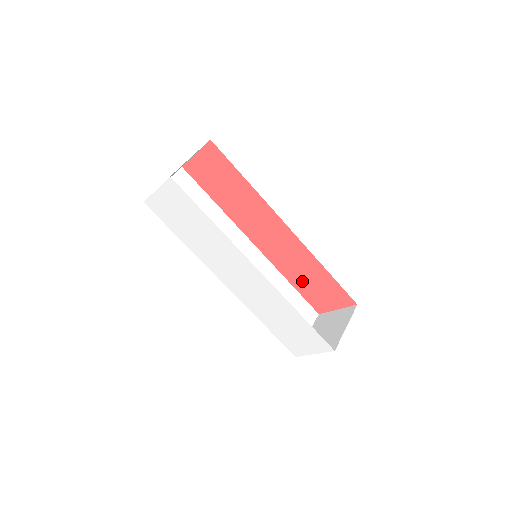
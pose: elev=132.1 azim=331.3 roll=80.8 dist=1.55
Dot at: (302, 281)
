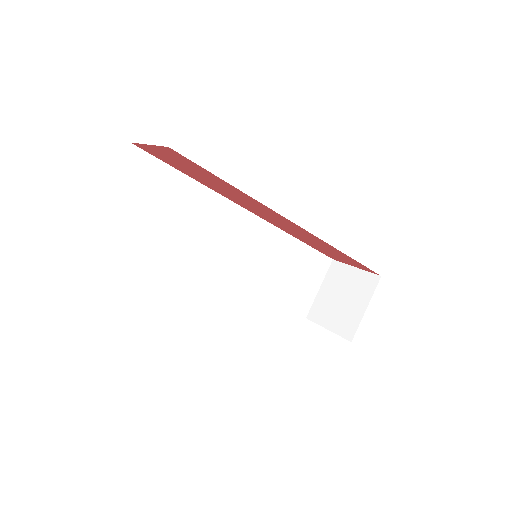
Dot at: (314, 245)
